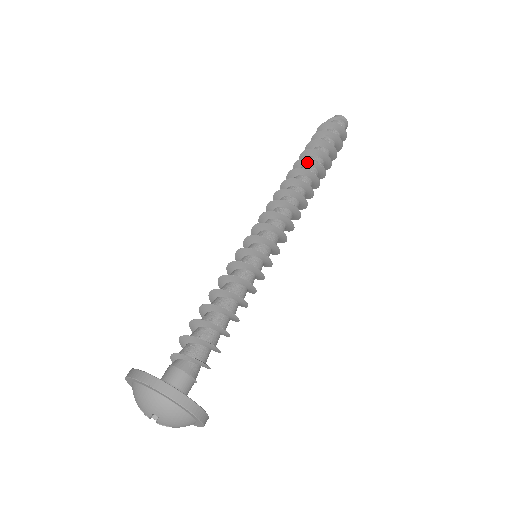
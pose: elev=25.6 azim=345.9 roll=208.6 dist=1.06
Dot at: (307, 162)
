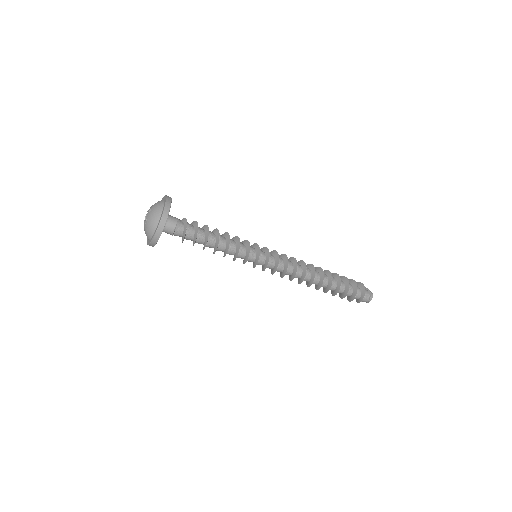
Dot at: (327, 273)
